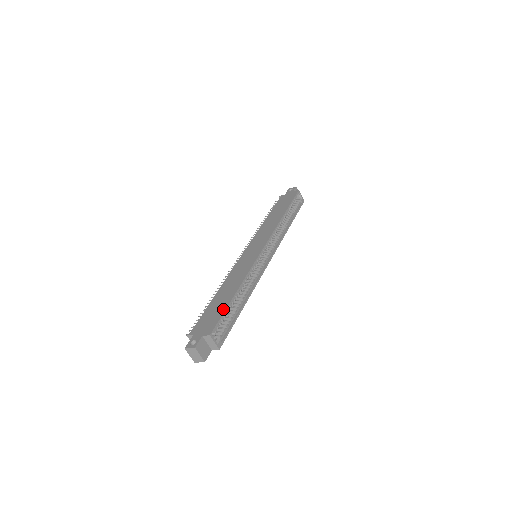
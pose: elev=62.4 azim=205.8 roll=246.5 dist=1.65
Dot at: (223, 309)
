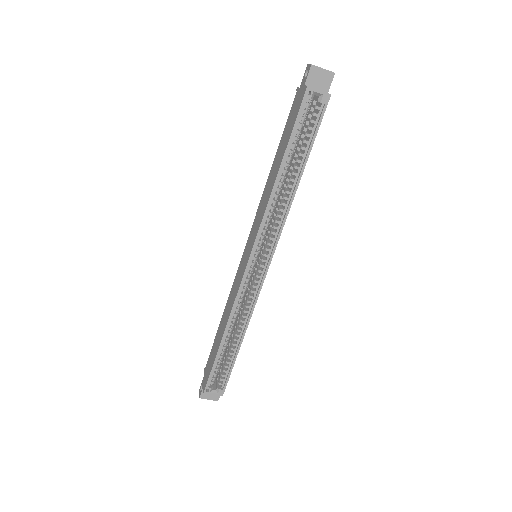
Dot at: (213, 361)
